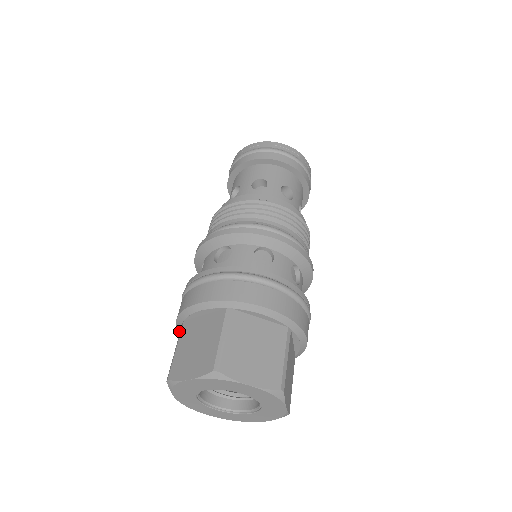
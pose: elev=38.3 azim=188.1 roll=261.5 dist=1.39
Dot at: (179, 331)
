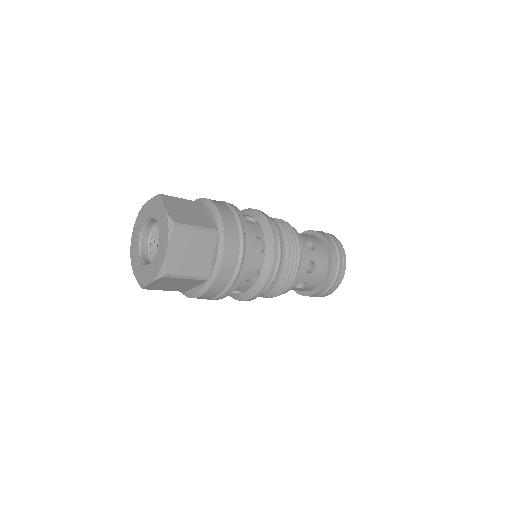
Dot at: occluded
